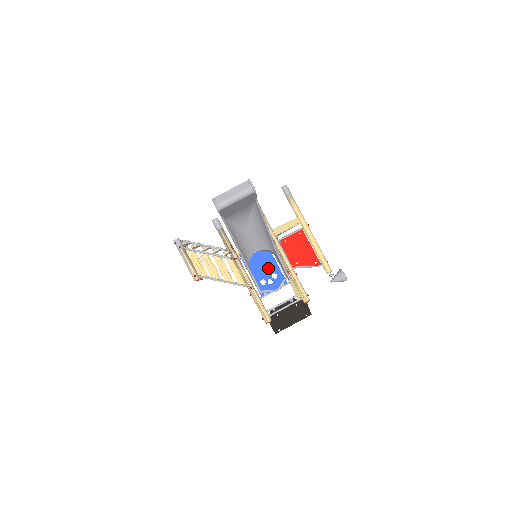
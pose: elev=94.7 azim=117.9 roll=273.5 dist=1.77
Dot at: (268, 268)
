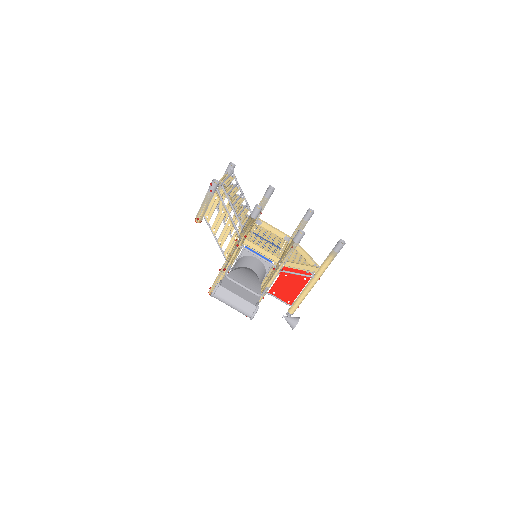
Dot at: occluded
